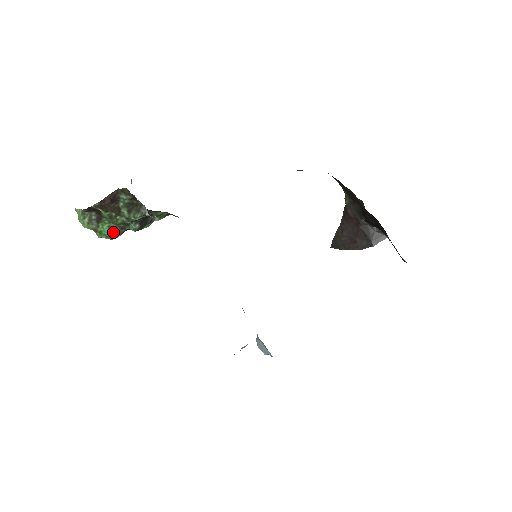
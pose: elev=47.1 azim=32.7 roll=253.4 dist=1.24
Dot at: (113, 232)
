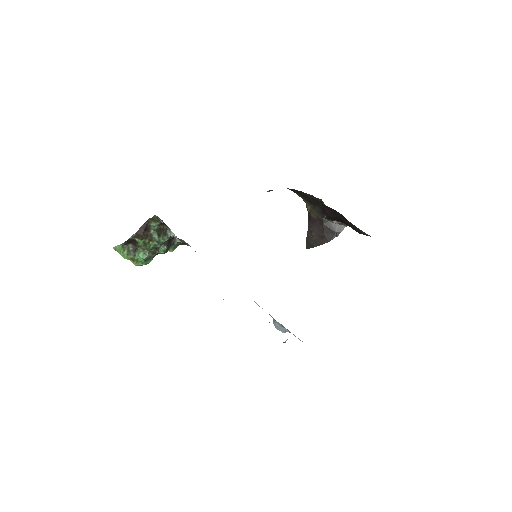
Dot at: (147, 257)
